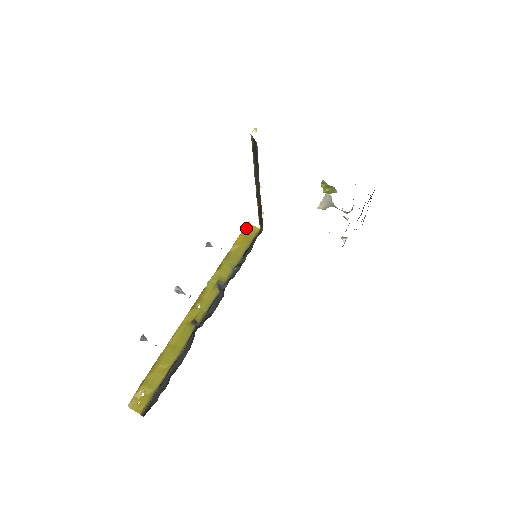
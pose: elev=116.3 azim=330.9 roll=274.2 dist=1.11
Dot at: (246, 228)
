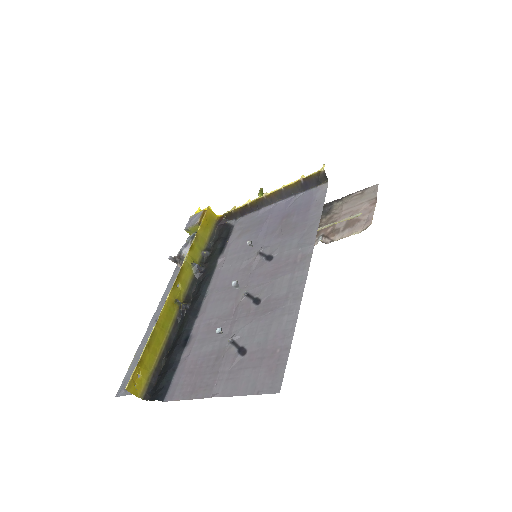
Dot at: (208, 212)
